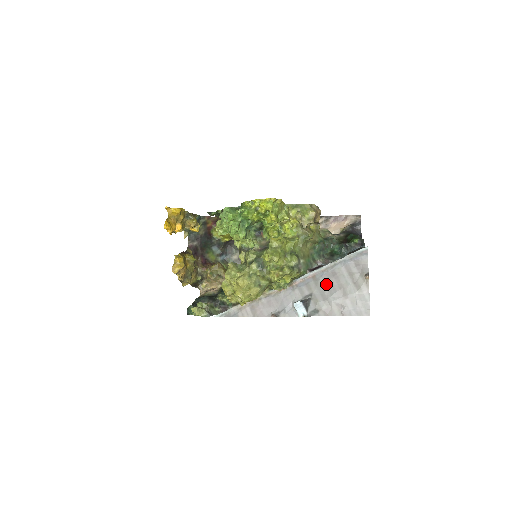
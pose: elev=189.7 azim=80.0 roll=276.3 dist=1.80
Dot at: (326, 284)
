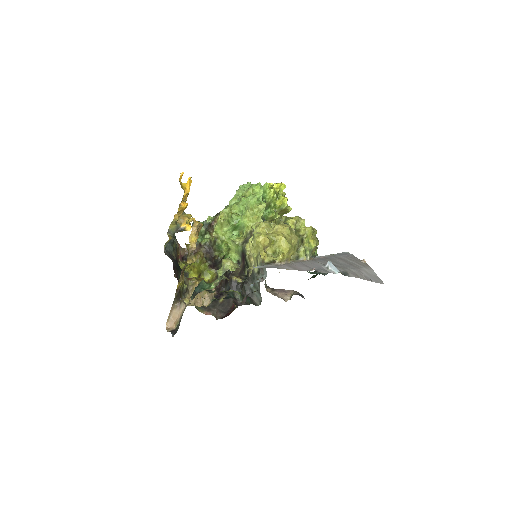
Dot at: (339, 262)
